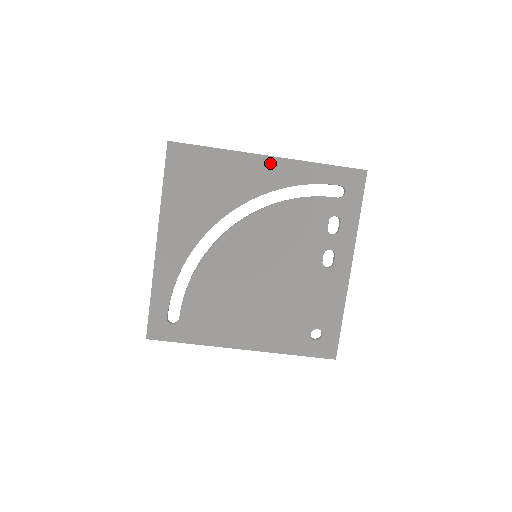
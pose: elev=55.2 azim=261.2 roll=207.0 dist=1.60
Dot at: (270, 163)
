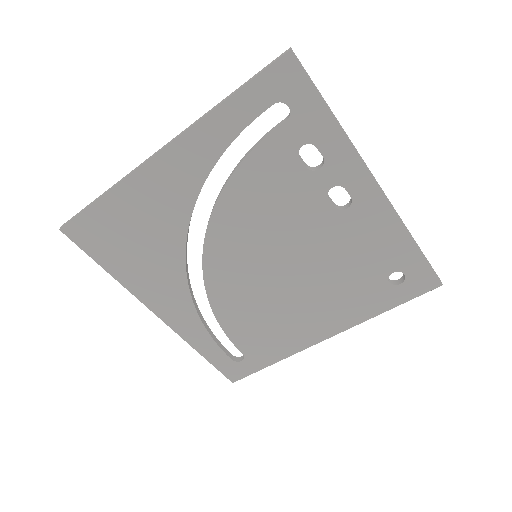
Dot at: (168, 158)
